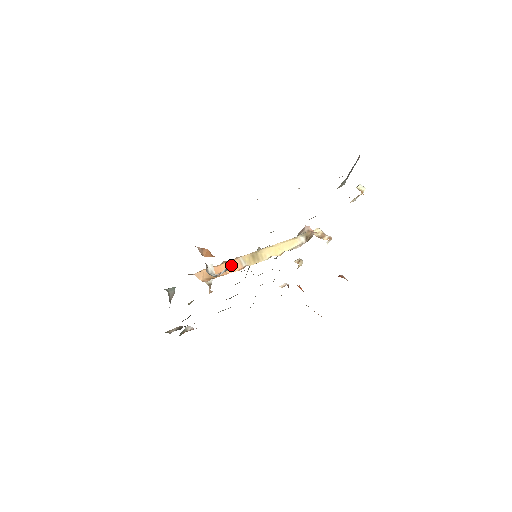
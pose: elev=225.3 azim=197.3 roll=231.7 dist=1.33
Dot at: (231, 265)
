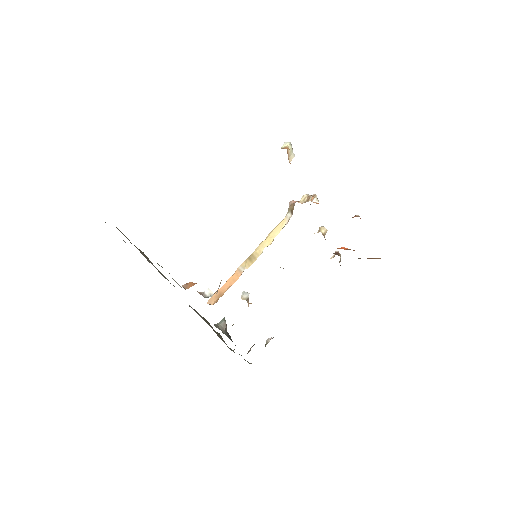
Dot at: occluded
